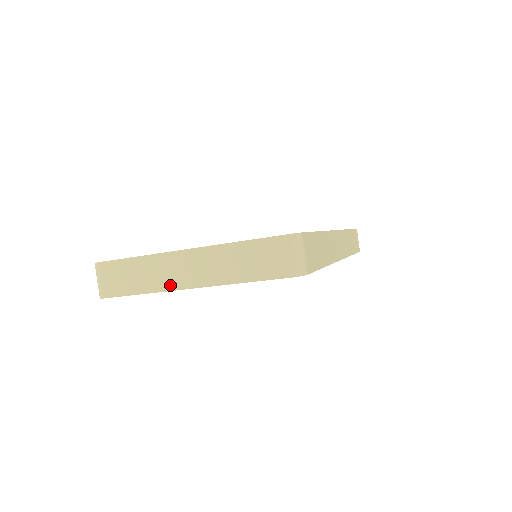
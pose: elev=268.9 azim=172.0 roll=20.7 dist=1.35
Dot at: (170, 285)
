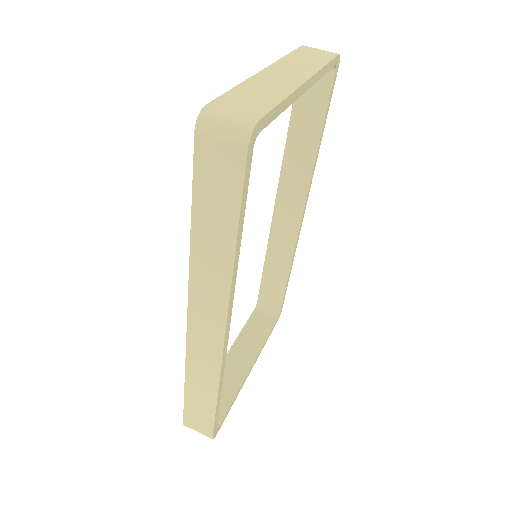
Dot at: (292, 85)
